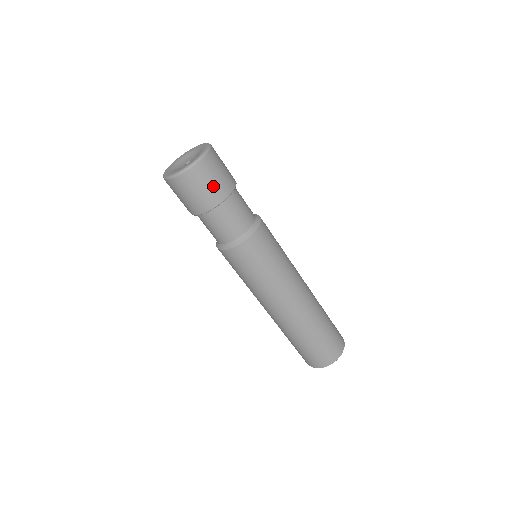
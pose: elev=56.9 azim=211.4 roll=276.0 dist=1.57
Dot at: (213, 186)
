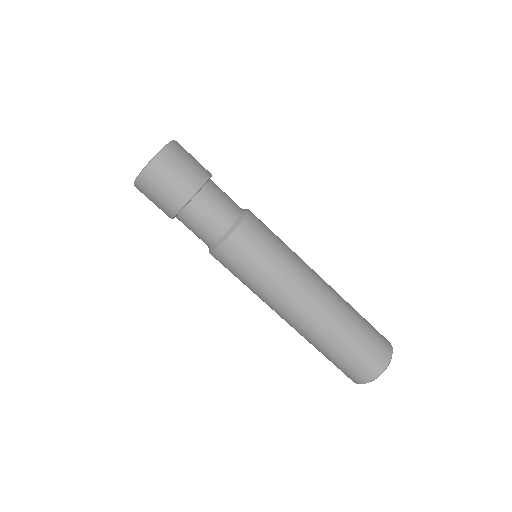
Dot at: (190, 169)
